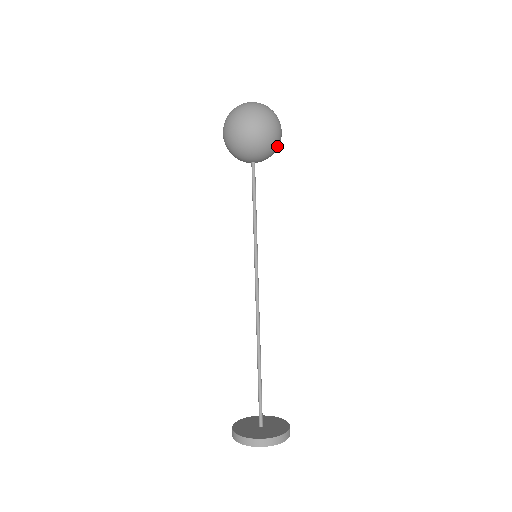
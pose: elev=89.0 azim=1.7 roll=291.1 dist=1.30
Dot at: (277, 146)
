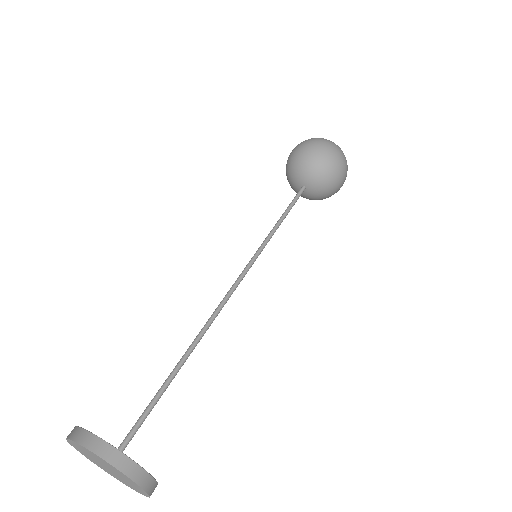
Dot at: (334, 176)
